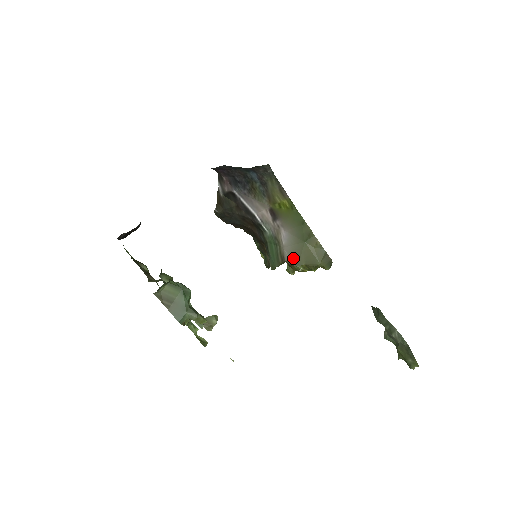
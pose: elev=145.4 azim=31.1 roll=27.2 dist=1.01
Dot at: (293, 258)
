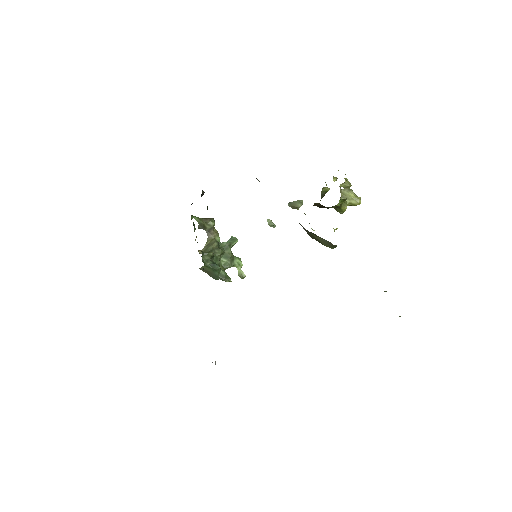
Dot at: (308, 233)
